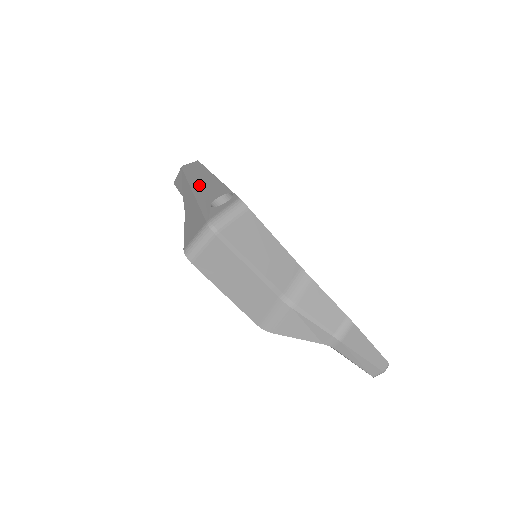
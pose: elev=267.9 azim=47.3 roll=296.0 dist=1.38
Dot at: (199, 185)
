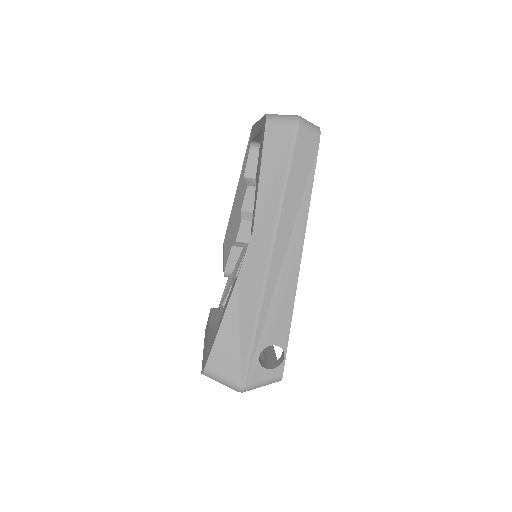
Dot at: (277, 269)
